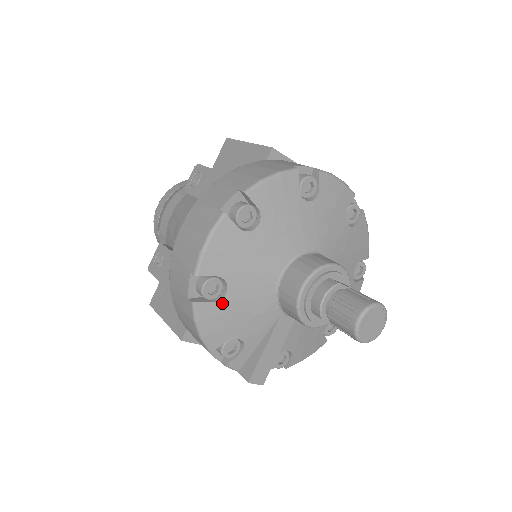
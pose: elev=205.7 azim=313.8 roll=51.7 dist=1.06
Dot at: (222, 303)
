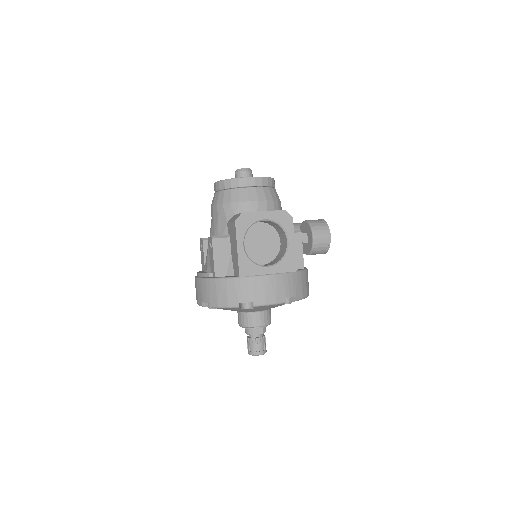
Dot at: occluded
